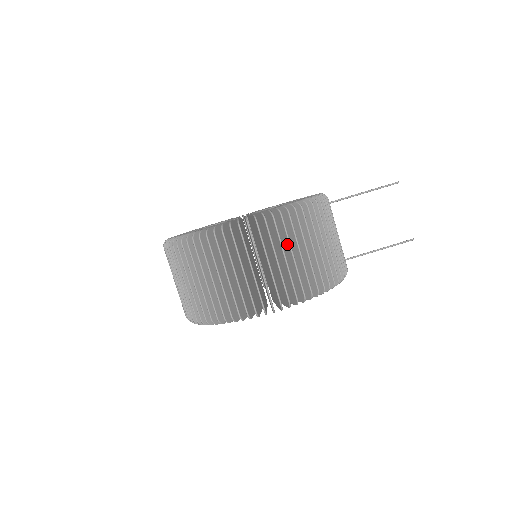
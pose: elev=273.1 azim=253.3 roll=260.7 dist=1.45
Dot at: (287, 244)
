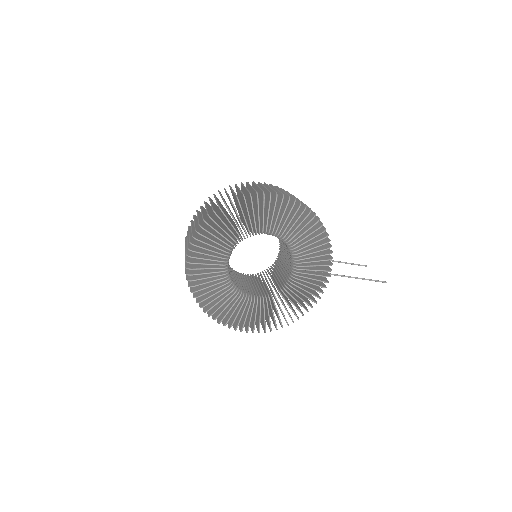
Dot at: (266, 320)
